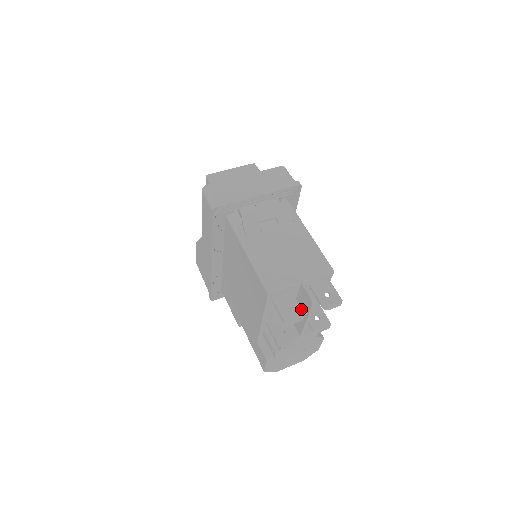
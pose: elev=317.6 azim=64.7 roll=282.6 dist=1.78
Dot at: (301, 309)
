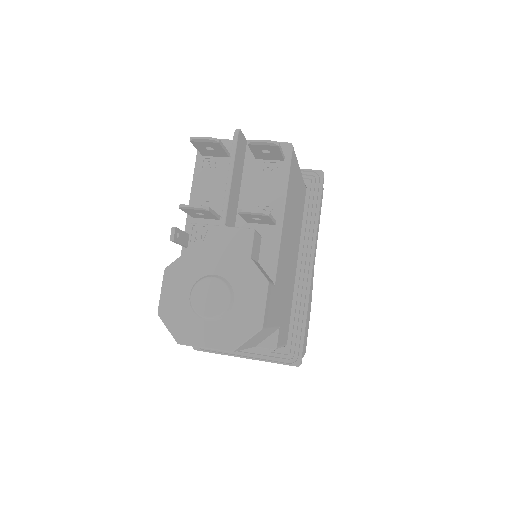
Dot at: (221, 142)
